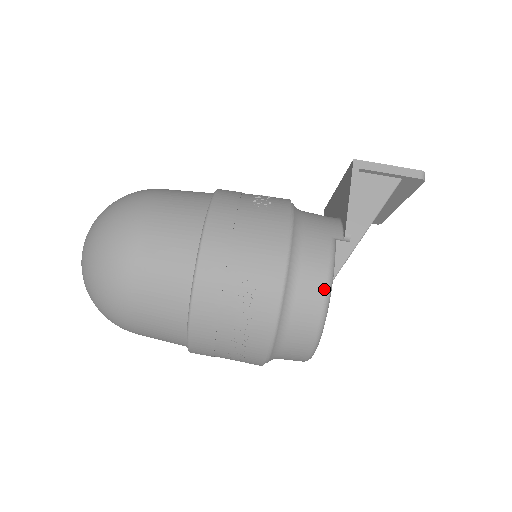
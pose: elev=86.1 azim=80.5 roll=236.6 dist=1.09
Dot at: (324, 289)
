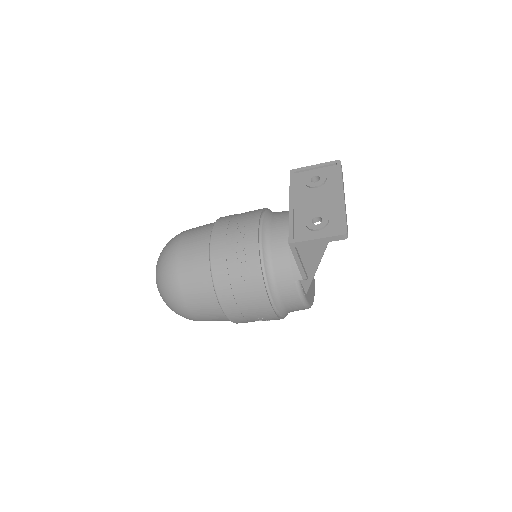
Dot at: (302, 306)
